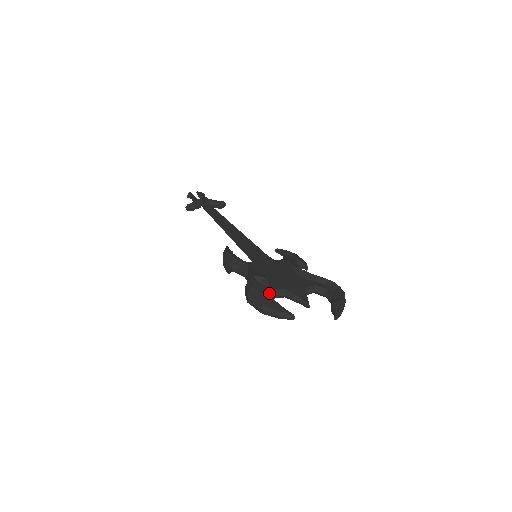
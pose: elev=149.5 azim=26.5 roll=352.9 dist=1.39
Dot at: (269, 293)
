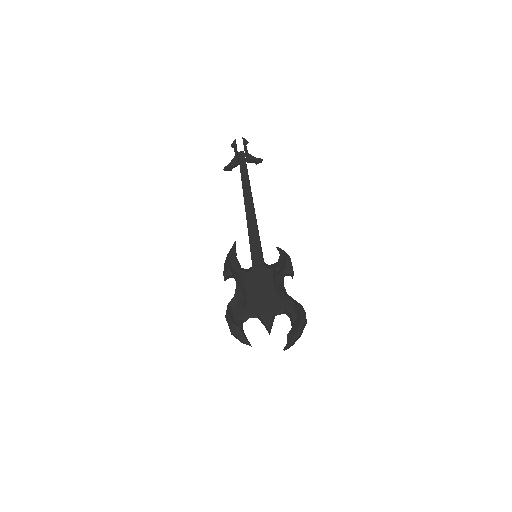
Dot at: (241, 317)
